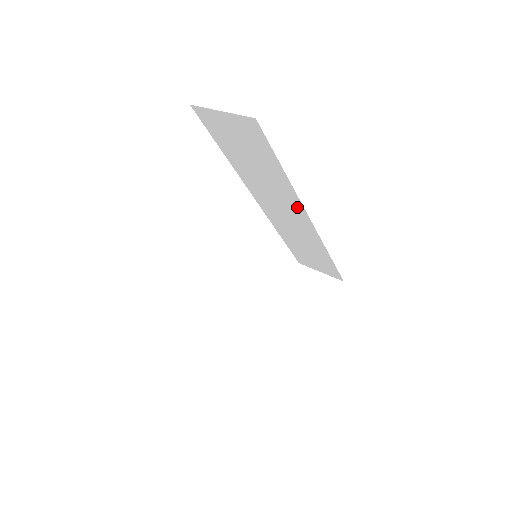
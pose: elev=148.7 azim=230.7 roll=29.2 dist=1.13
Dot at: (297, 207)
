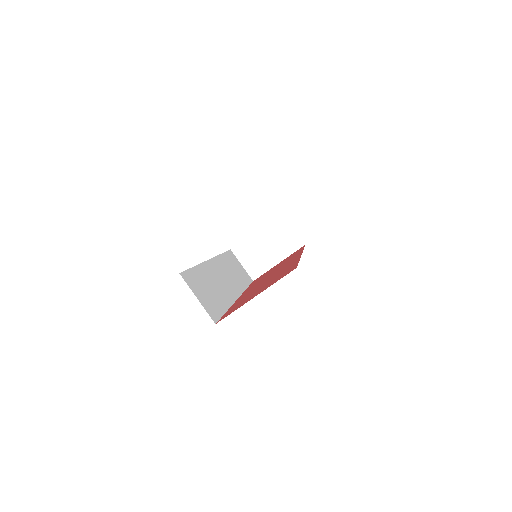
Dot at: occluded
